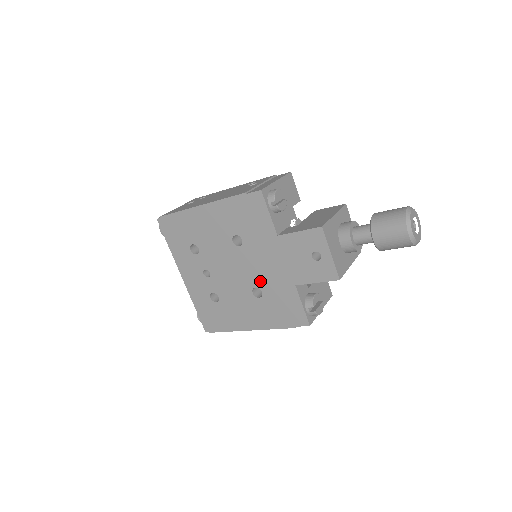
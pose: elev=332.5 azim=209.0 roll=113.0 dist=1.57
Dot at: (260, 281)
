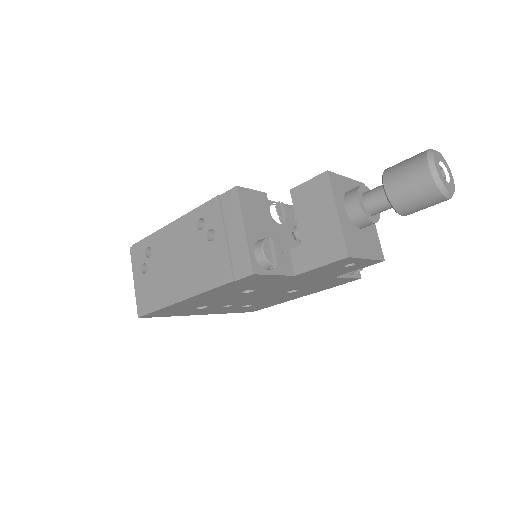
Dot at: (292, 289)
